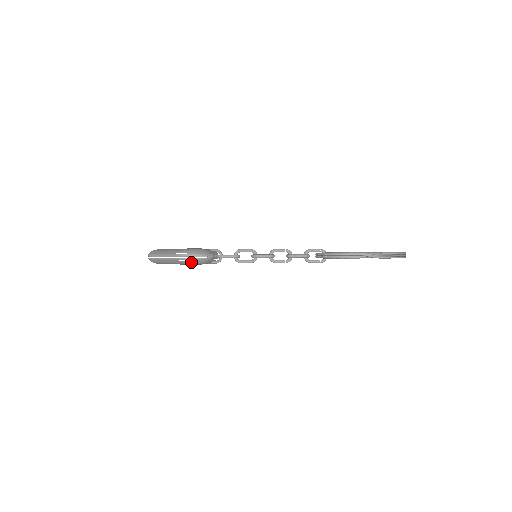
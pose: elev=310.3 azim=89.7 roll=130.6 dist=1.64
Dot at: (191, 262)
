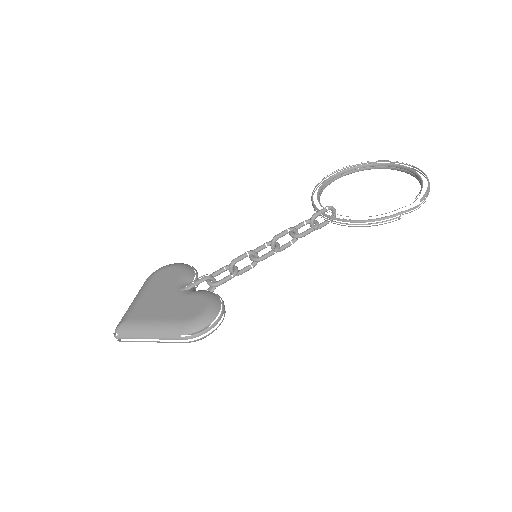
Dot at: occluded
